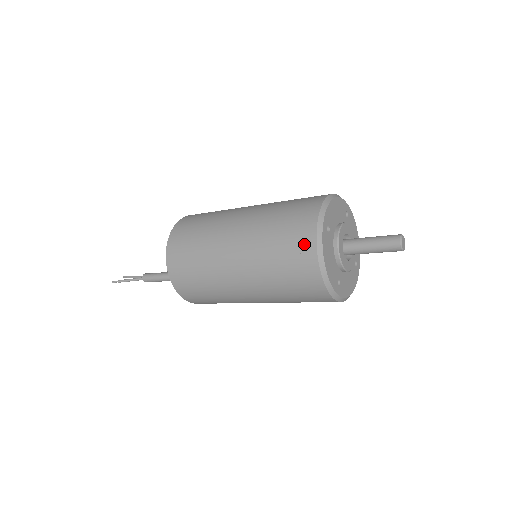
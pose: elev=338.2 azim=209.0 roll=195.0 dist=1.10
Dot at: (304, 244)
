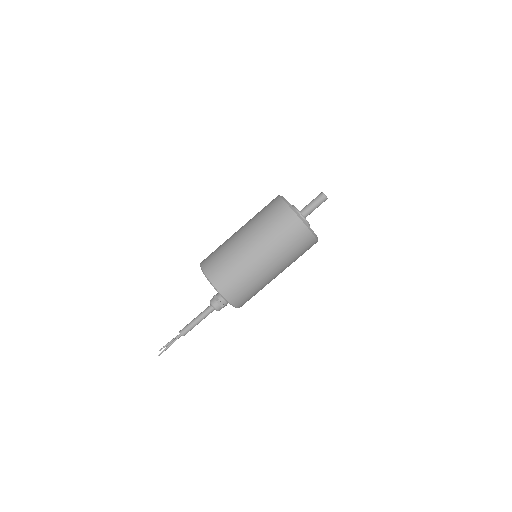
Dot at: (290, 219)
